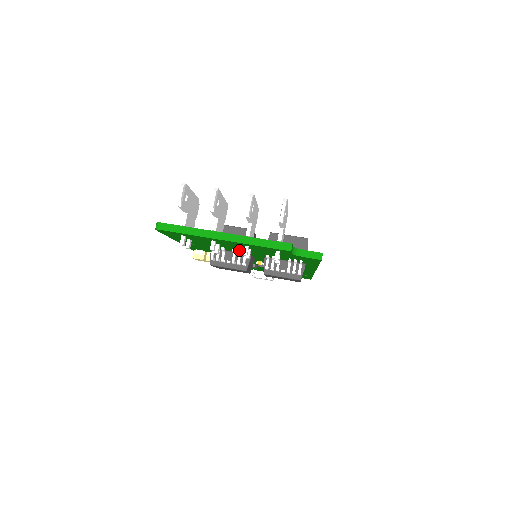
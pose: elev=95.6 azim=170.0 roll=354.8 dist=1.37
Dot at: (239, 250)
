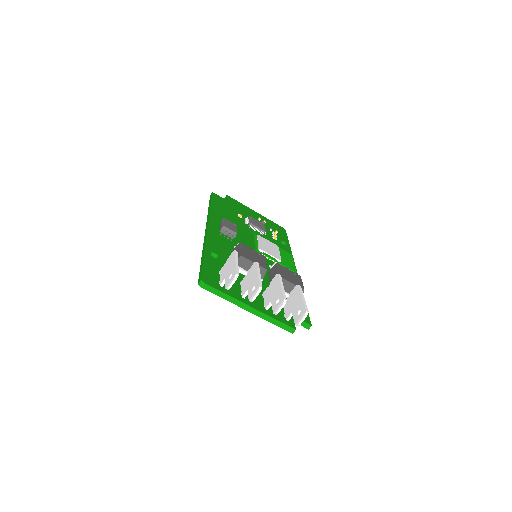
Dot at: occluded
